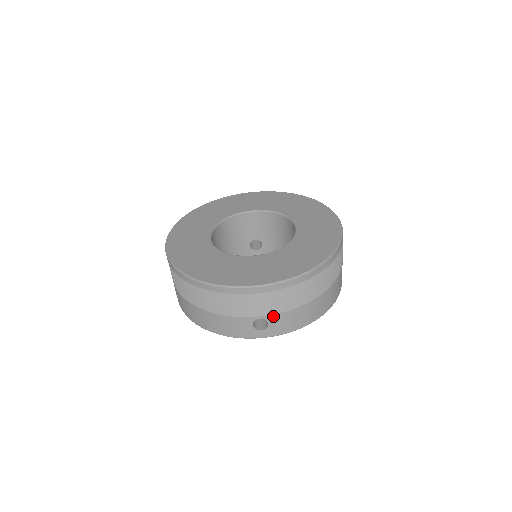
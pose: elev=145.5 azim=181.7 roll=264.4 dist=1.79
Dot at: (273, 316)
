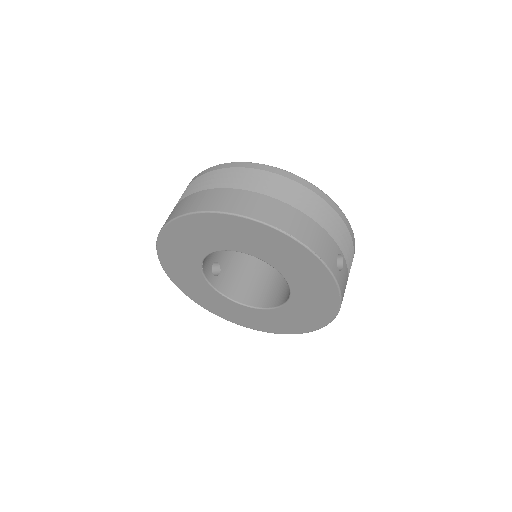
Dot at: (345, 264)
